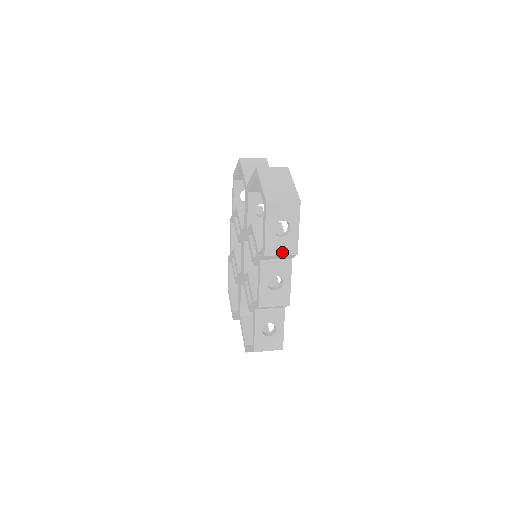
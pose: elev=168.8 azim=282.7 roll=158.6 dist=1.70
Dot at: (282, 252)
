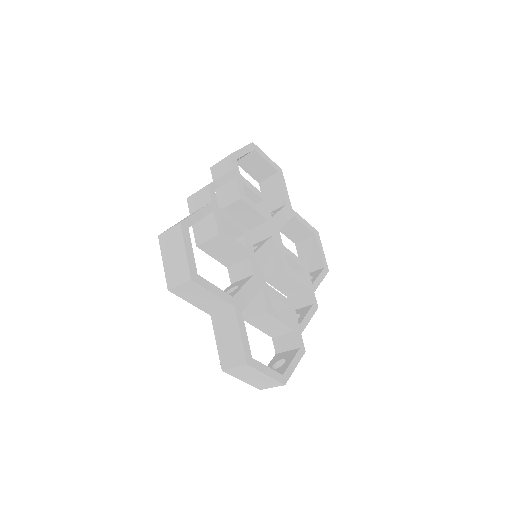
Dot at: (222, 160)
